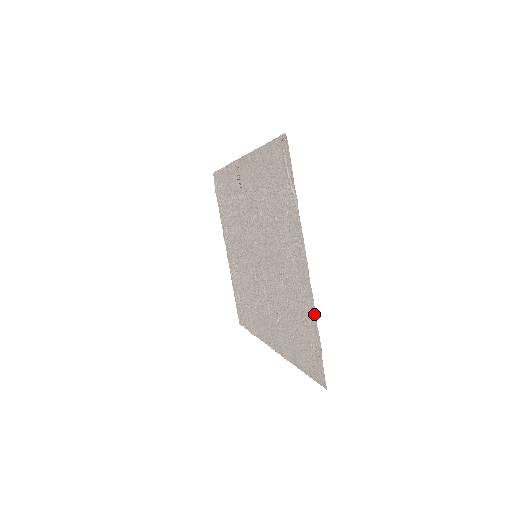
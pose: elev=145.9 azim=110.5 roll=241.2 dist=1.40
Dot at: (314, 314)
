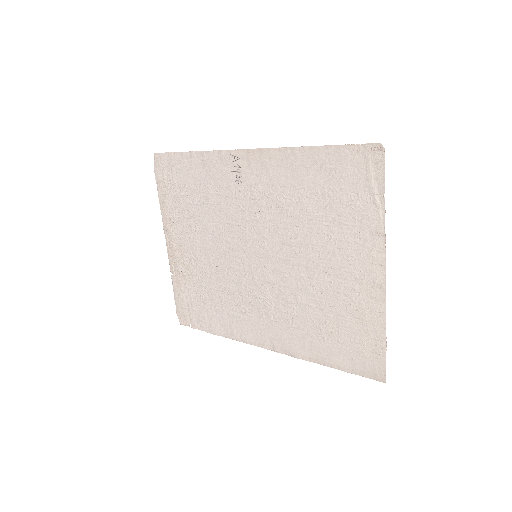
Dot at: (383, 317)
